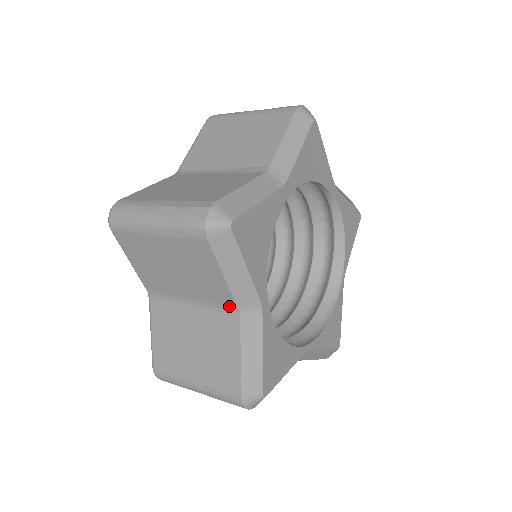
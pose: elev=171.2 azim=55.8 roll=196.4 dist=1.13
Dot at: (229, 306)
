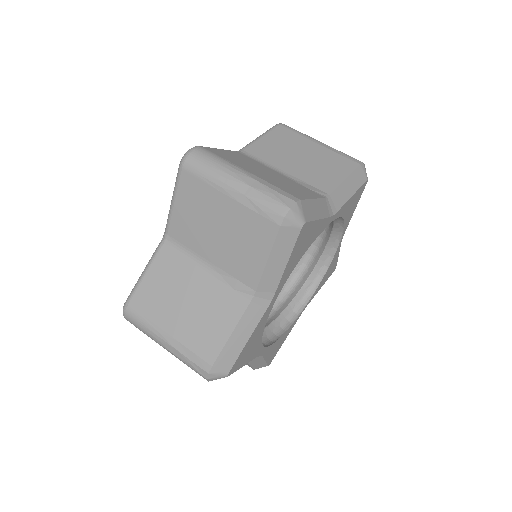
Dot at: occluded
